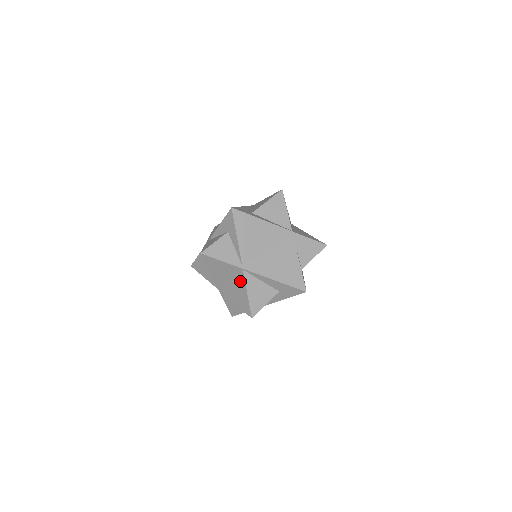
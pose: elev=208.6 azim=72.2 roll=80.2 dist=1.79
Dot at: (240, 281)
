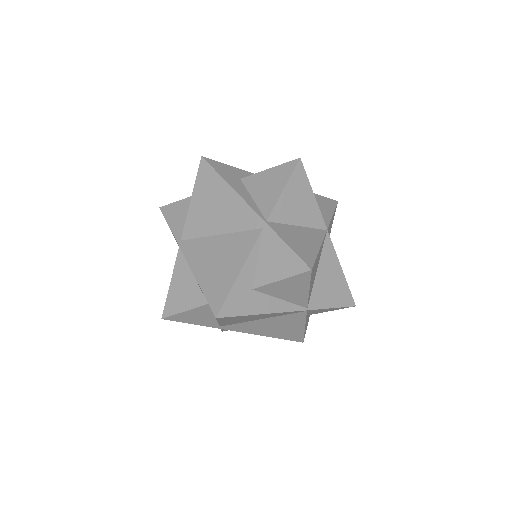
Dot at: occluded
